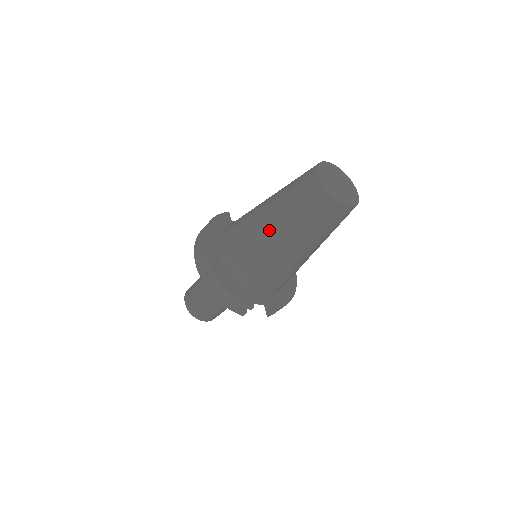
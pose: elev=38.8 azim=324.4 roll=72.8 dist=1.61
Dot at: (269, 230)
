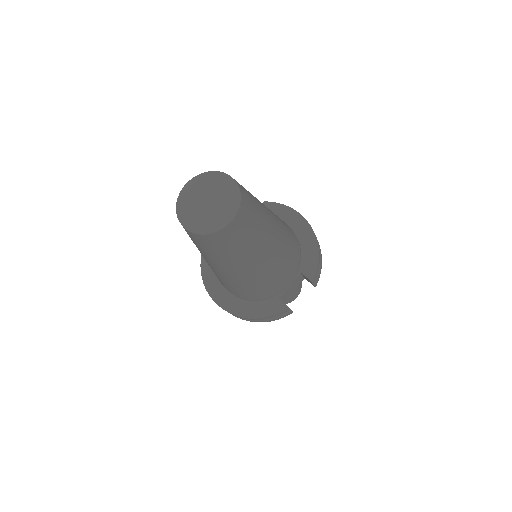
Dot at: (220, 271)
